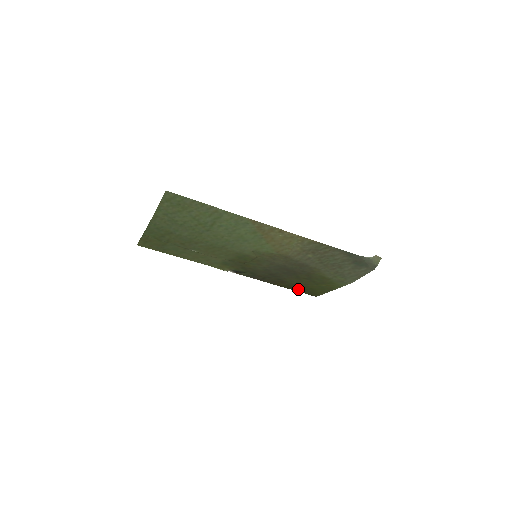
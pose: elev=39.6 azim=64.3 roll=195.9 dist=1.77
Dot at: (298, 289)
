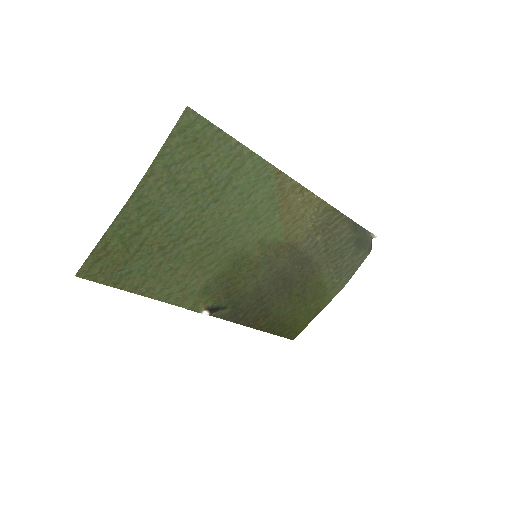
Dot at: (278, 329)
